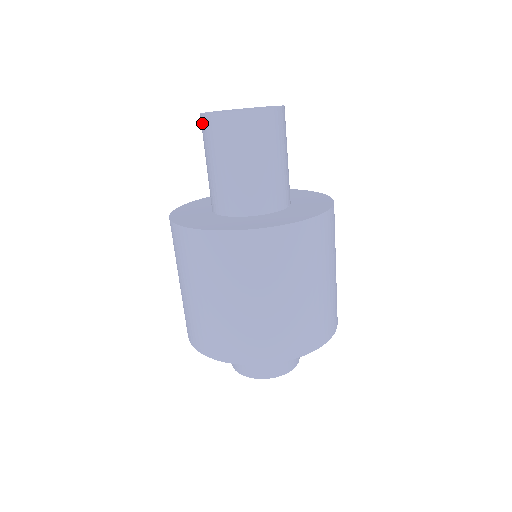
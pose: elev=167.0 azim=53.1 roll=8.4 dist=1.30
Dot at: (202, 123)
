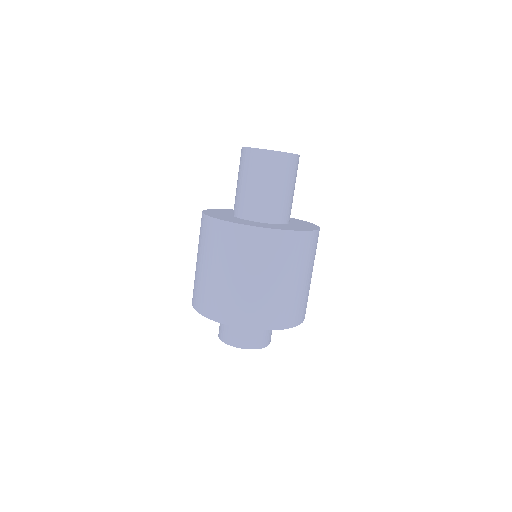
Dot at: (250, 154)
